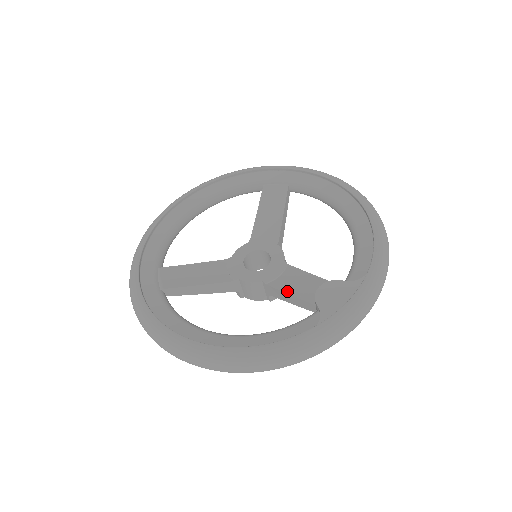
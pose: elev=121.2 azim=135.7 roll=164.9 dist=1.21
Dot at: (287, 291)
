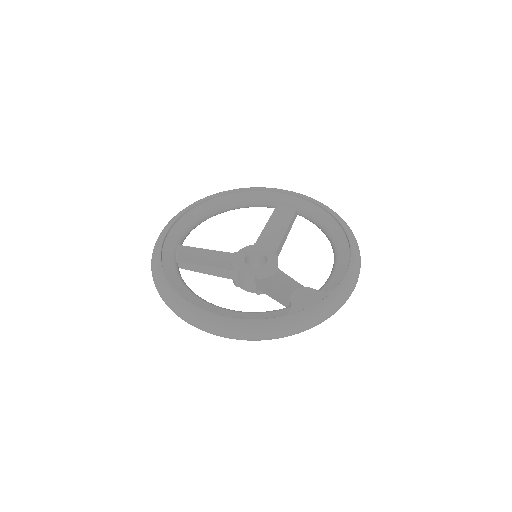
Dot at: (272, 288)
